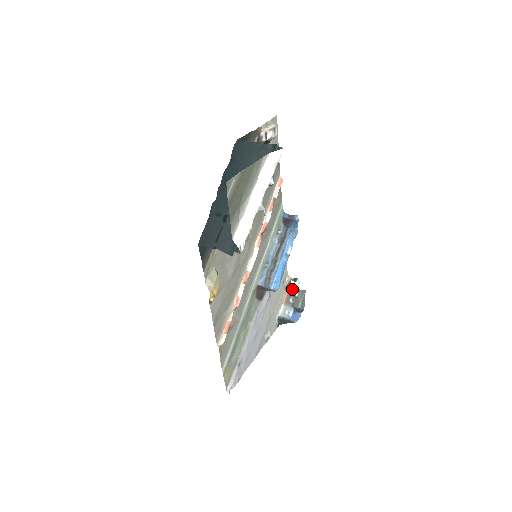
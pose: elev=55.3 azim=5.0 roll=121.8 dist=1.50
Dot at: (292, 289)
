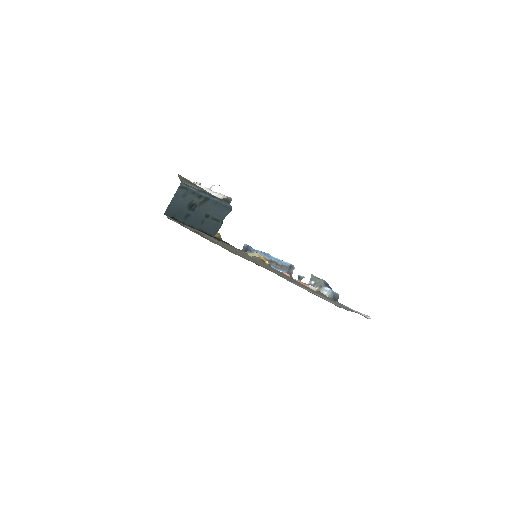
Dot at: occluded
